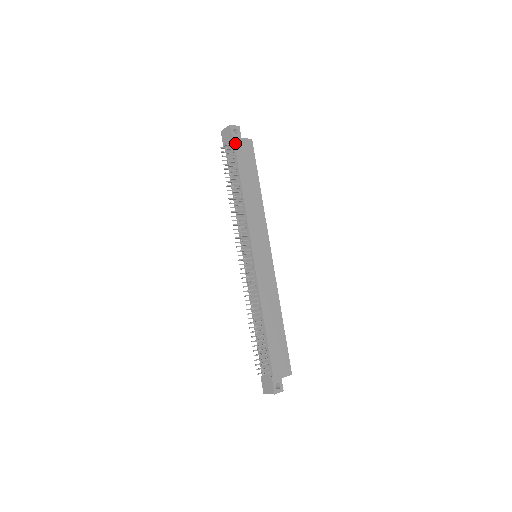
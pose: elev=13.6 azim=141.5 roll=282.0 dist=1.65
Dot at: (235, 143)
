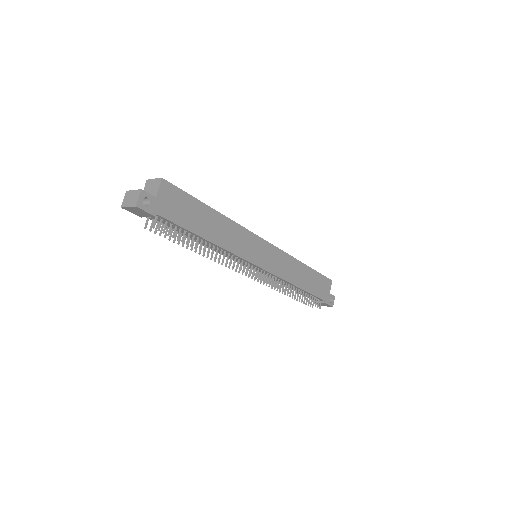
Dot at: (160, 214)
